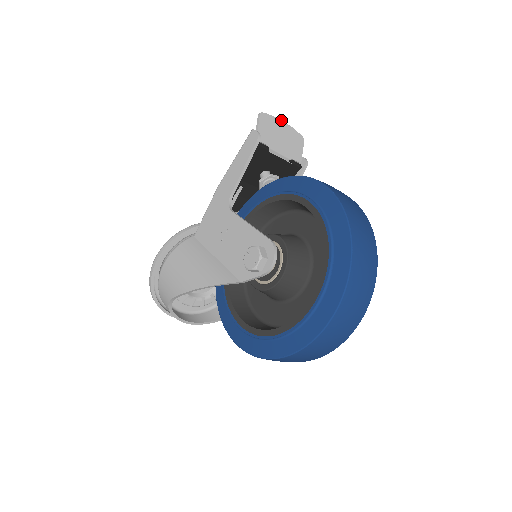
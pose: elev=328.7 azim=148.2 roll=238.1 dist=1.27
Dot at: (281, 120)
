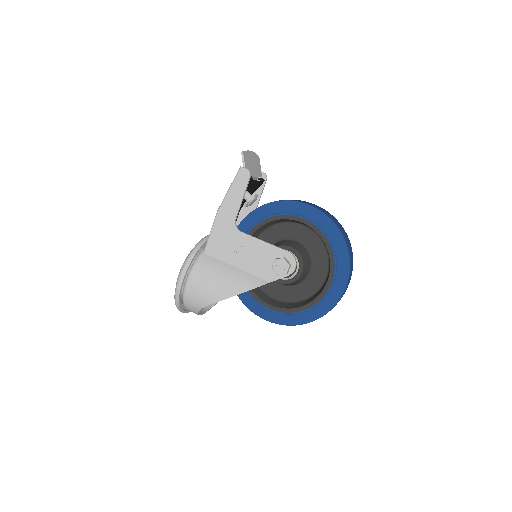
Dot at: (250, 151)
